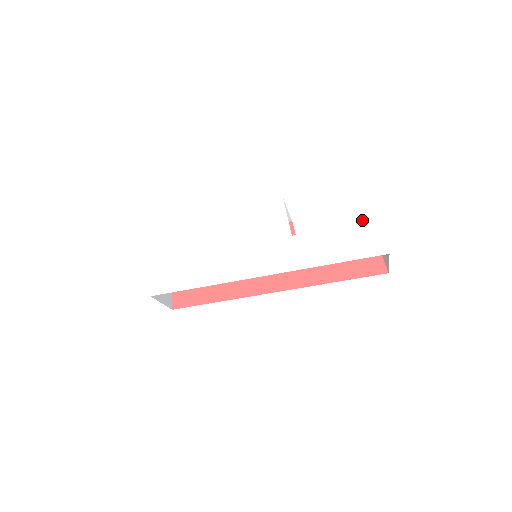
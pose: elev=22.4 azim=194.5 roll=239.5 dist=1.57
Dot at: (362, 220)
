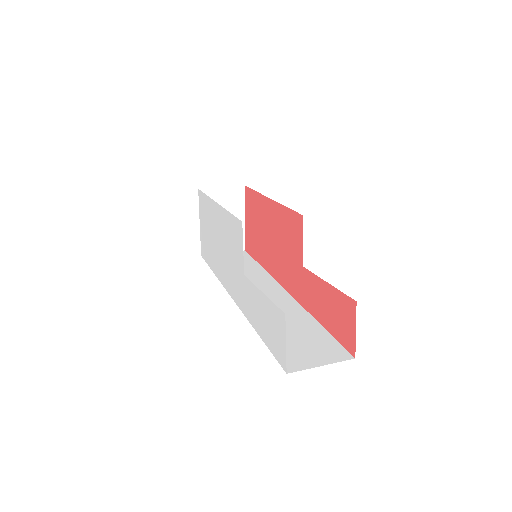
Dot at: (277, 310)
